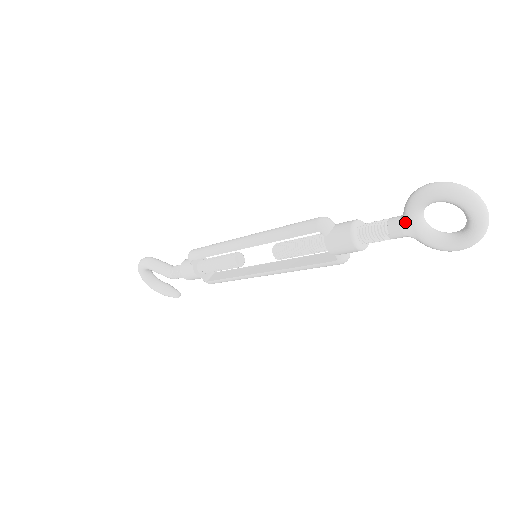
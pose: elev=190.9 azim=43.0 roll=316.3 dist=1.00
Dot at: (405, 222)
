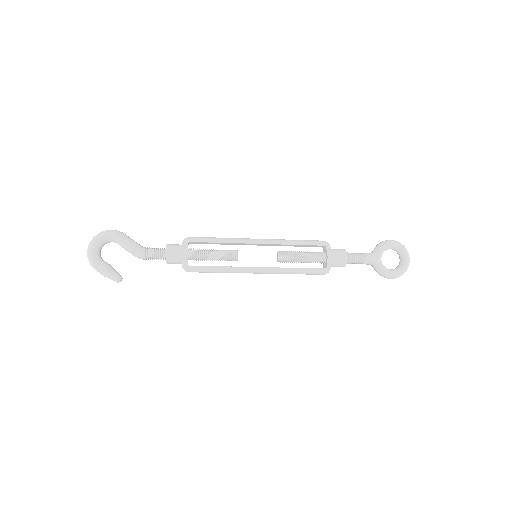
Dot at: (376, 253)
